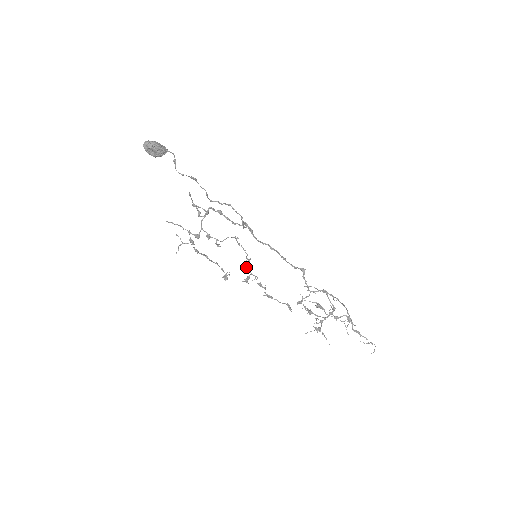
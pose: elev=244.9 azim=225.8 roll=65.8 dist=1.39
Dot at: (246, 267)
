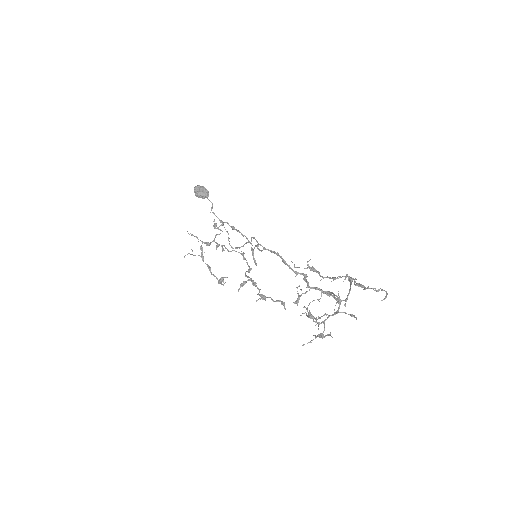
Dot at: (245, 274)
